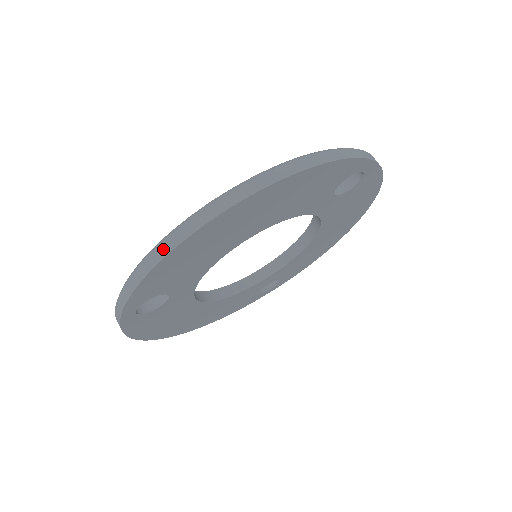
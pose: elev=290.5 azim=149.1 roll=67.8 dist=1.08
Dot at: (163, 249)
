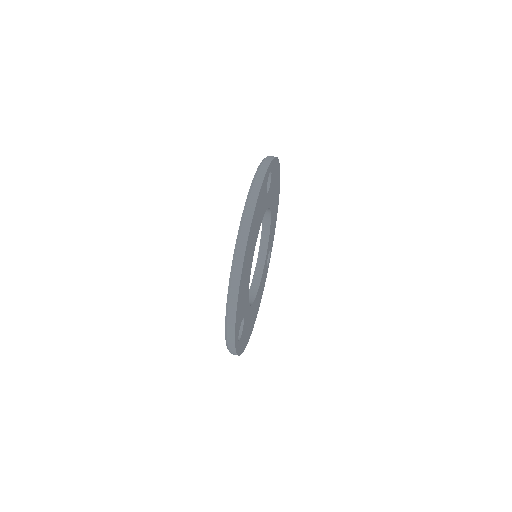
Dot at: (233, 304)
